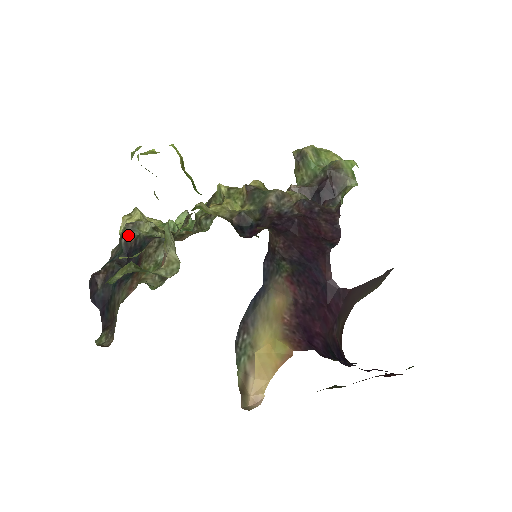
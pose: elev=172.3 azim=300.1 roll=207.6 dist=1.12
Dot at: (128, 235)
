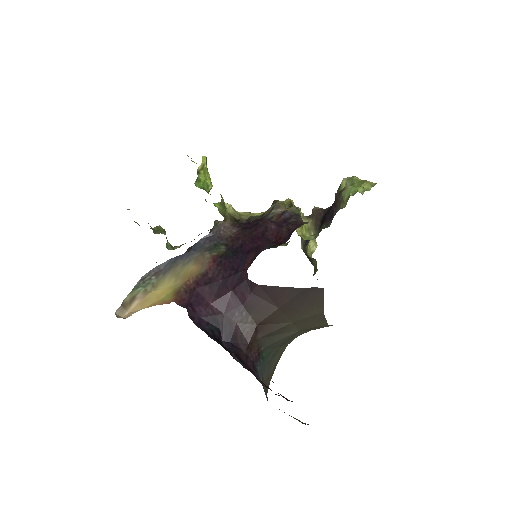
Dot at: occluded
